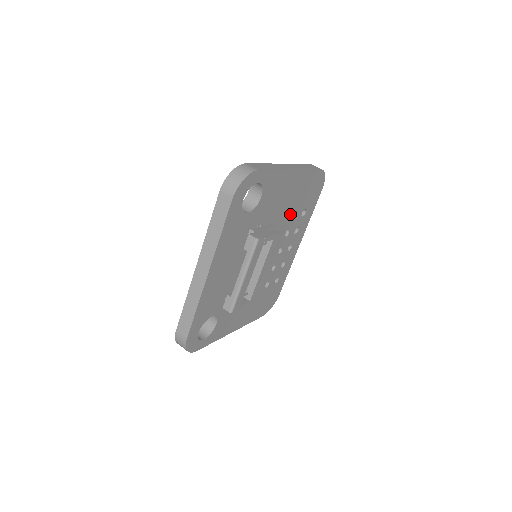
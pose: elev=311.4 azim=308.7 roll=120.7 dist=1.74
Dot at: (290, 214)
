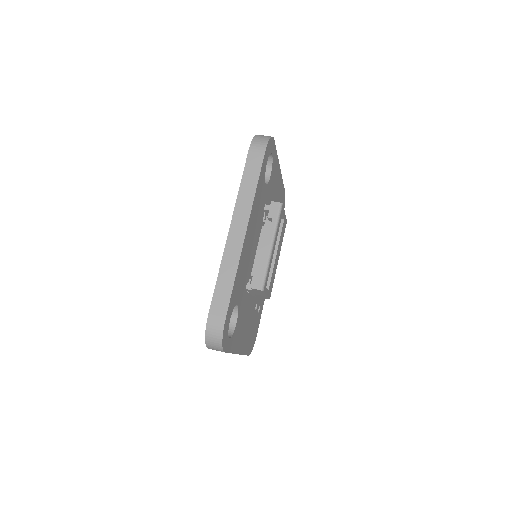
Dot at: occluded
